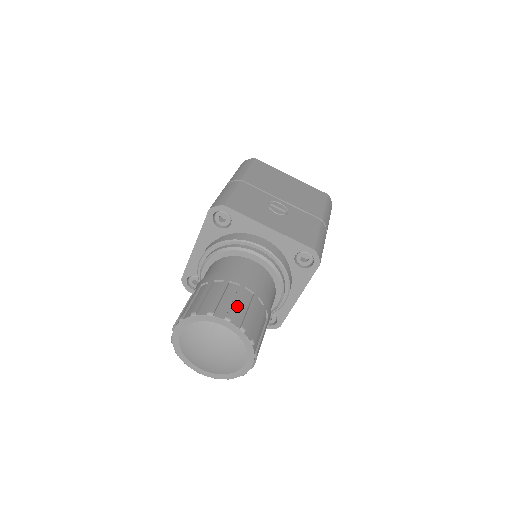
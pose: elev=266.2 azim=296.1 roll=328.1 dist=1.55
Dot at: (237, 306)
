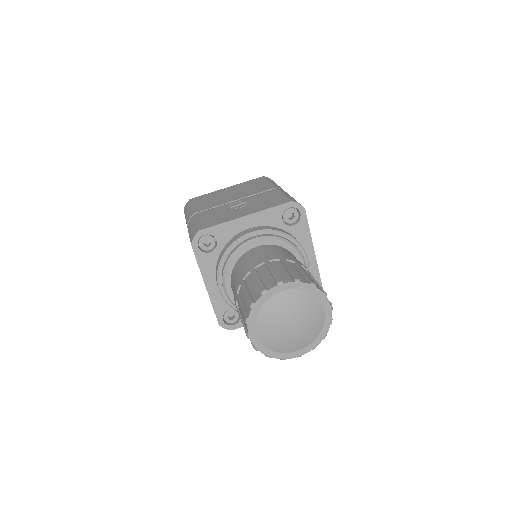
Dot at: (277, 273)
